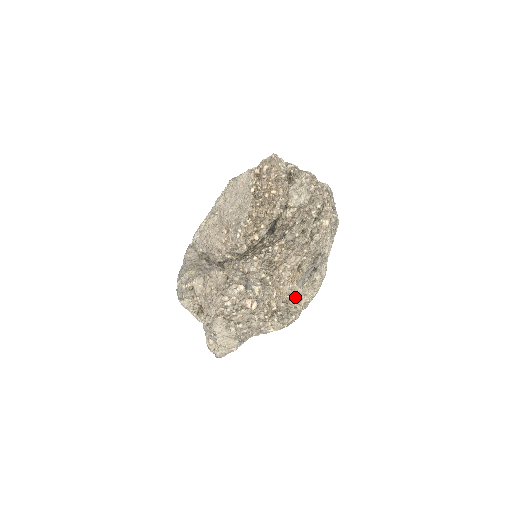
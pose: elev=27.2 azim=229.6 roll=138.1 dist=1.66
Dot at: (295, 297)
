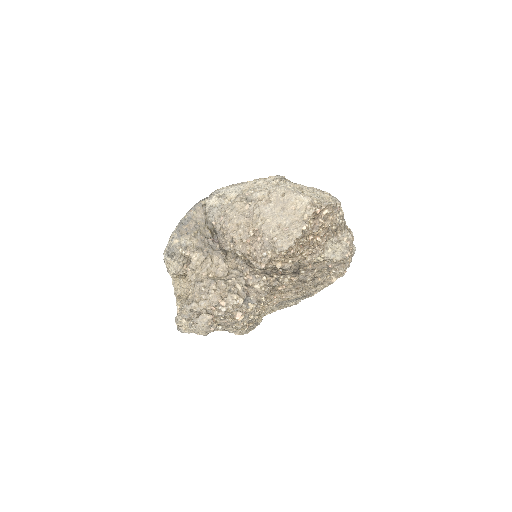
Dot at: (267, 311)
